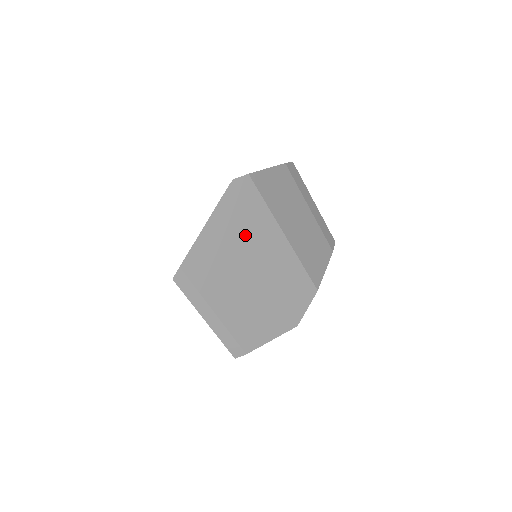
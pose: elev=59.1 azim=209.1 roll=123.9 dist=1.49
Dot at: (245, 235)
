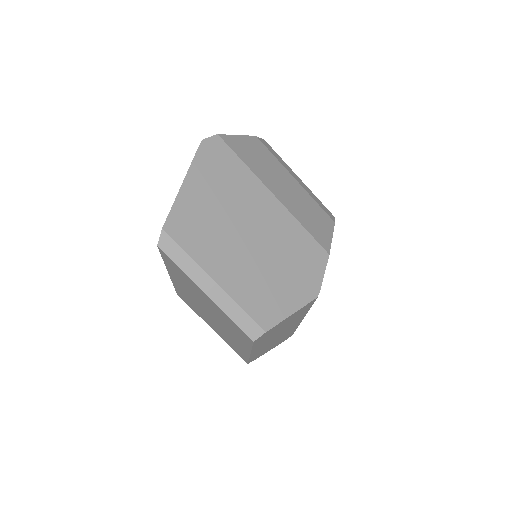
Dot at: (229, 194)
